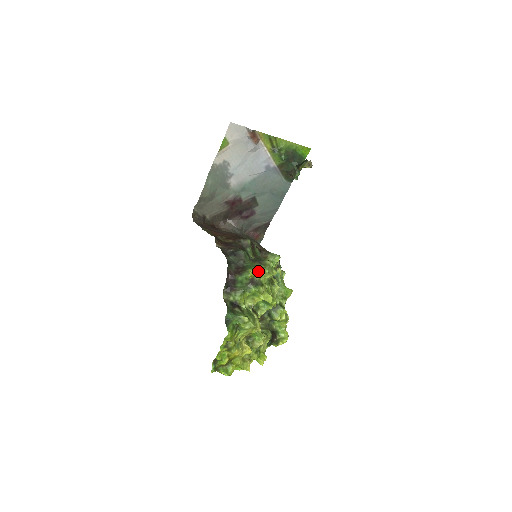
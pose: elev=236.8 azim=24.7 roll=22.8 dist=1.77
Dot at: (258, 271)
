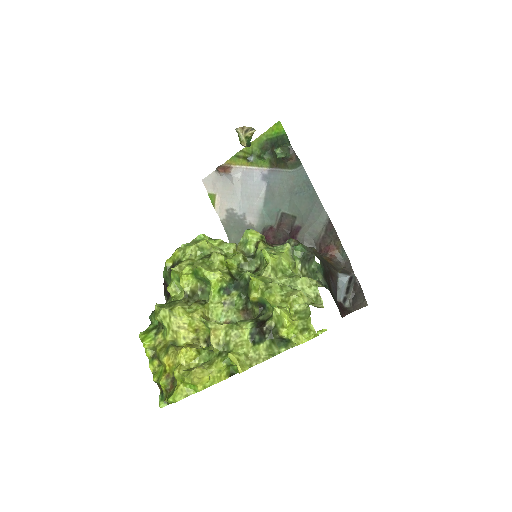
Dot at: (174, 253)
